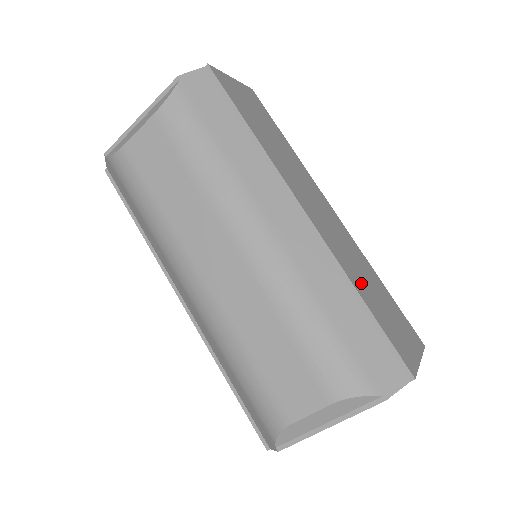
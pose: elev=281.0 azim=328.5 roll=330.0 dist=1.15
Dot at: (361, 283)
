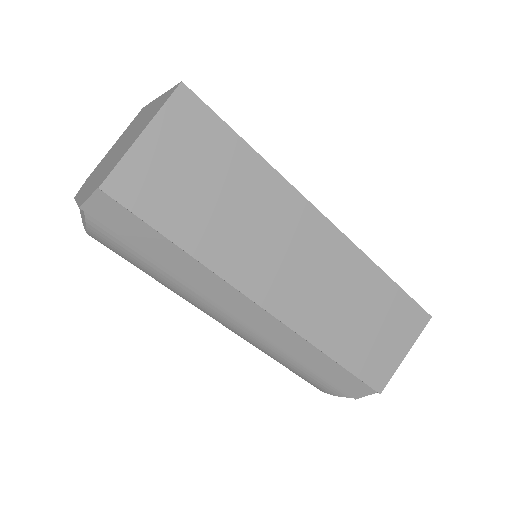
Dot at: (340, 332)
